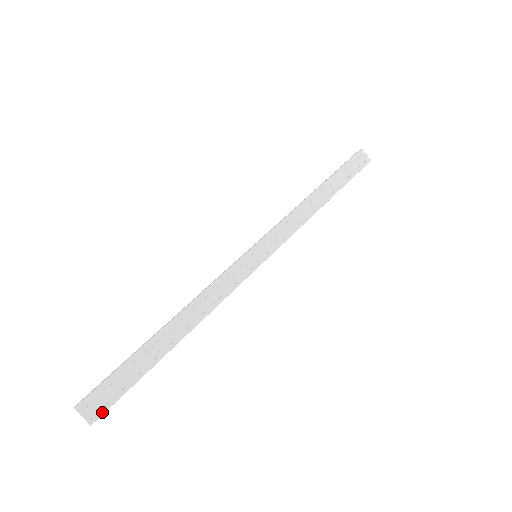
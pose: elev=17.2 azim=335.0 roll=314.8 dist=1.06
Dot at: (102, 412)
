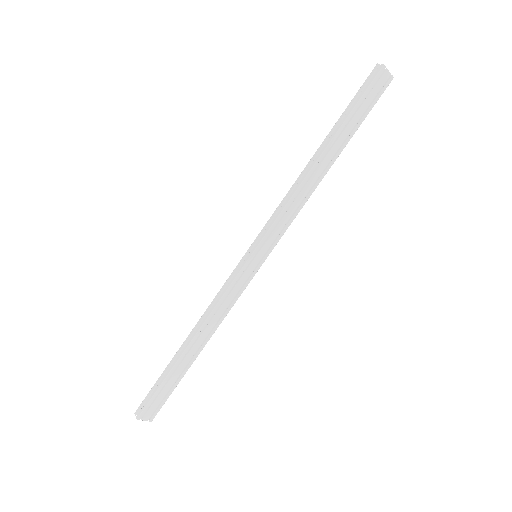
Dot at: (156, 413)
